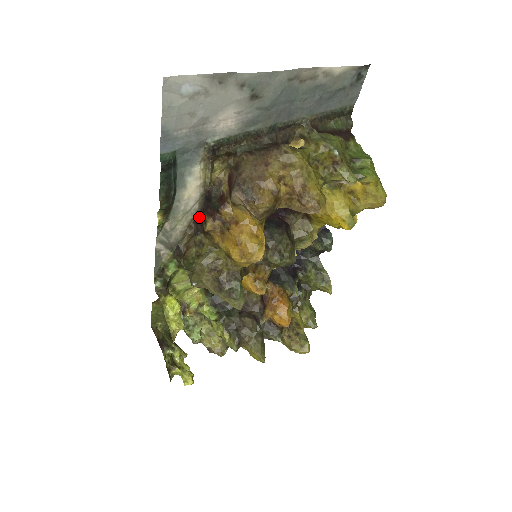
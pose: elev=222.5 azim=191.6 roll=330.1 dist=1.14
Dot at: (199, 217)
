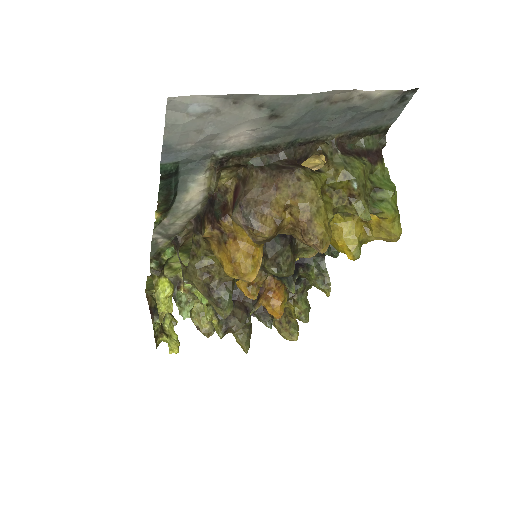
Dot at: (200, 217)
